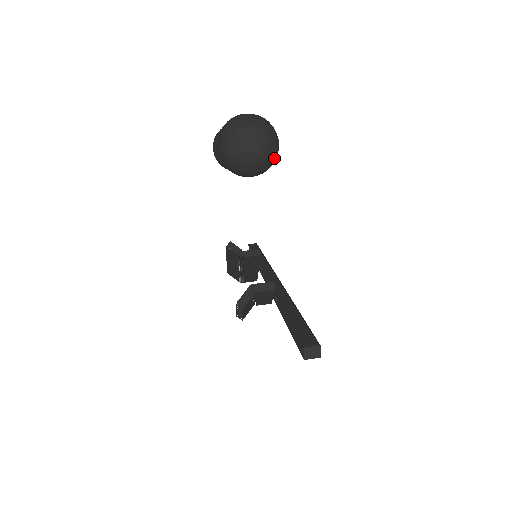
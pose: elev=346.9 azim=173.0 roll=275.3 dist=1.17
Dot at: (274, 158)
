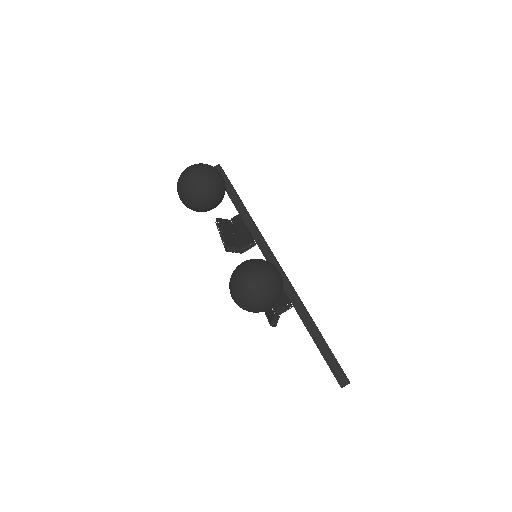
Dot at: occluded
